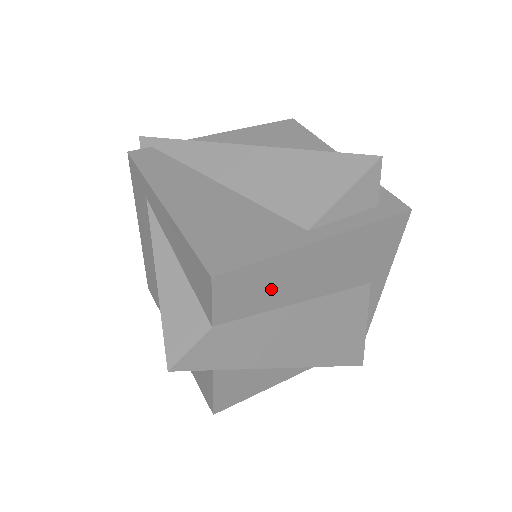
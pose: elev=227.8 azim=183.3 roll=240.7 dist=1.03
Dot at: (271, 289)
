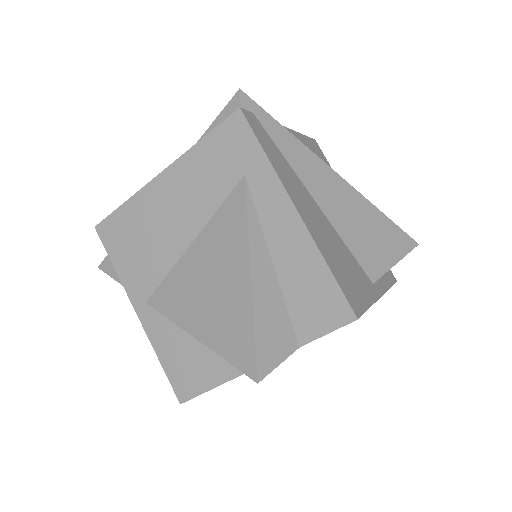
Dot at: occluded
